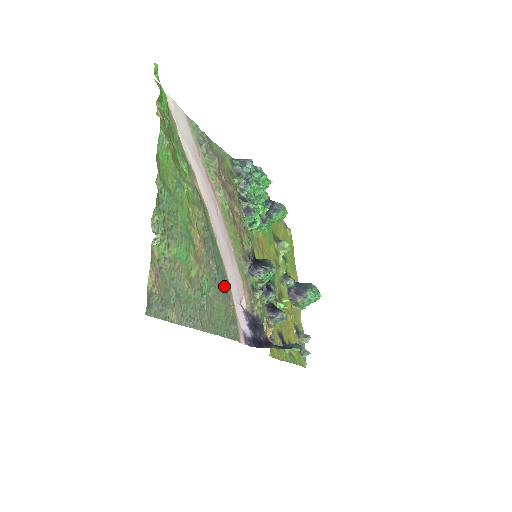
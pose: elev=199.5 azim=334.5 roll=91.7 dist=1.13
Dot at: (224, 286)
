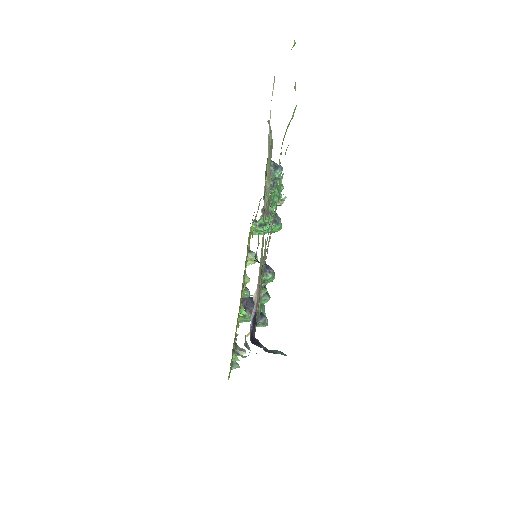
Dot at: occluded
